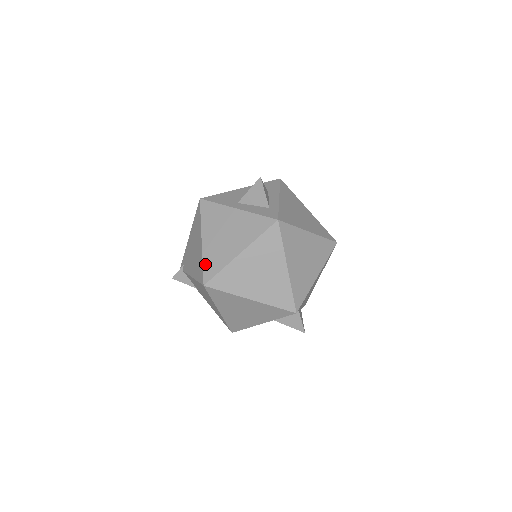
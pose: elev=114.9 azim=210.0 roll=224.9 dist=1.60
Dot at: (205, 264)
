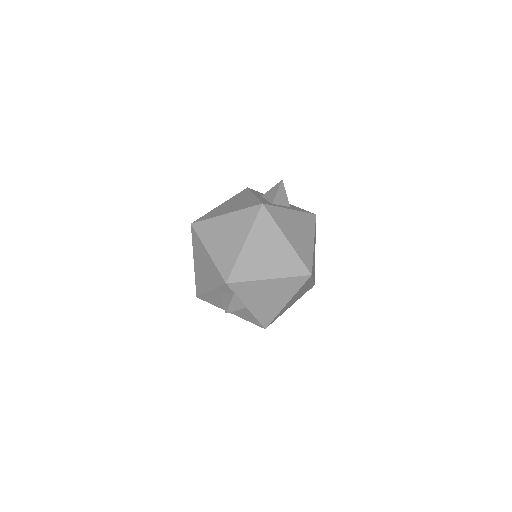
Dot at: (206, 215)
